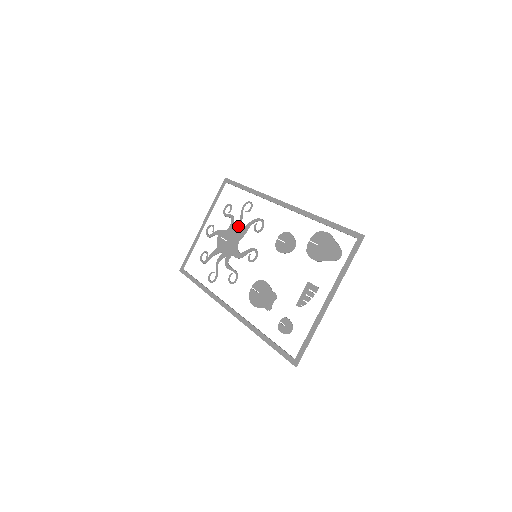
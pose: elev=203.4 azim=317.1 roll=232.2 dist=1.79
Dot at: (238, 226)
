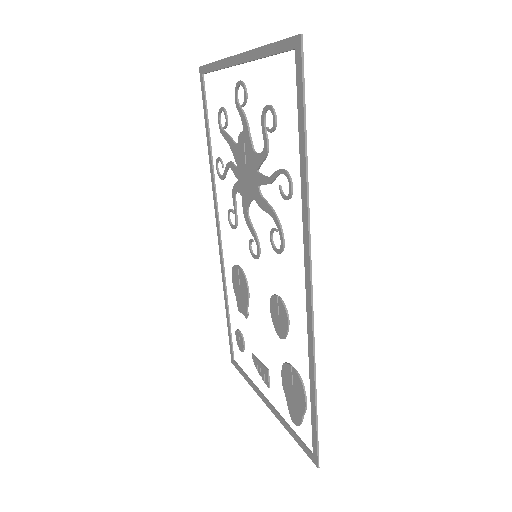
Dot at: (262, 182)
